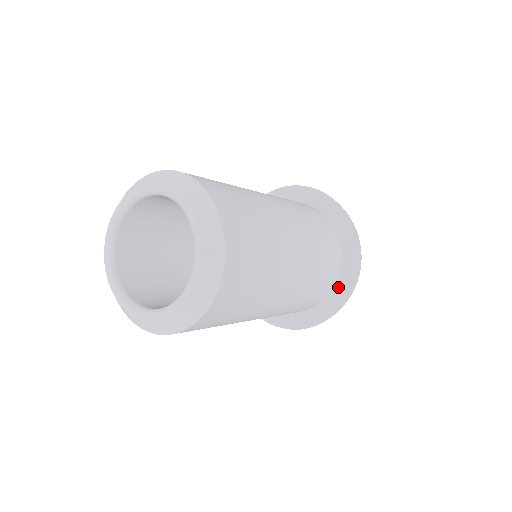
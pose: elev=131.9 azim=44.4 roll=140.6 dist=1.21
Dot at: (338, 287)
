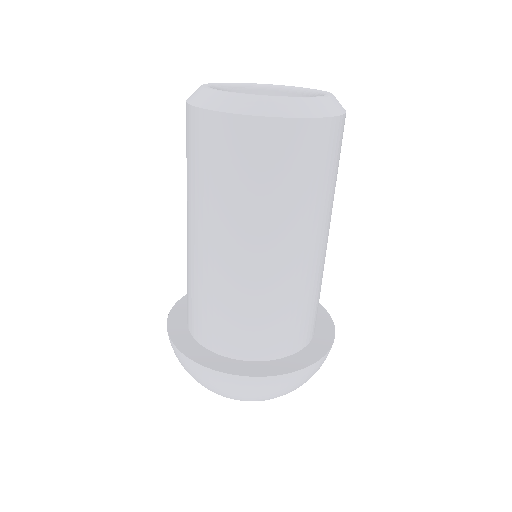
Dot at: occluded
